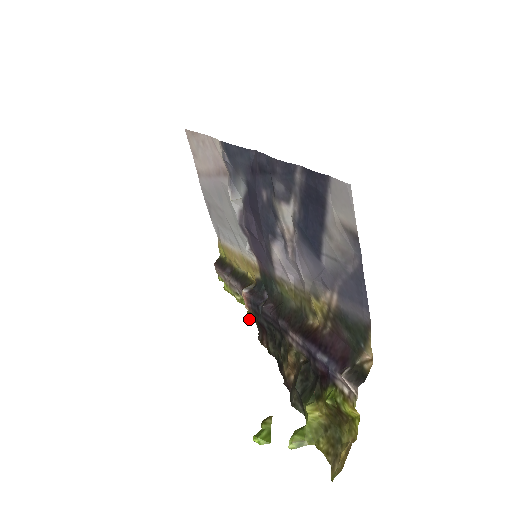
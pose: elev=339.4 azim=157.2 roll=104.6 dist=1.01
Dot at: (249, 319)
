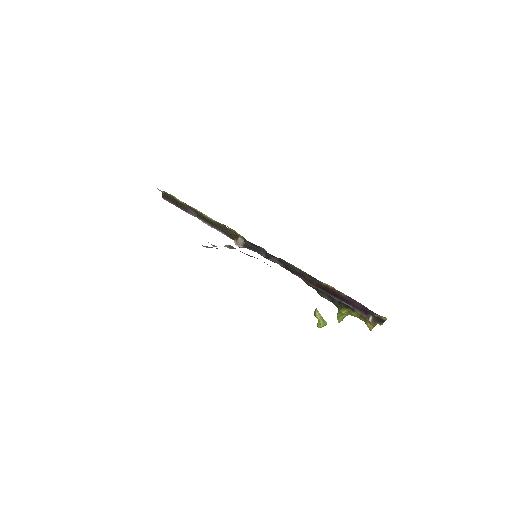
Dot at: occluded
